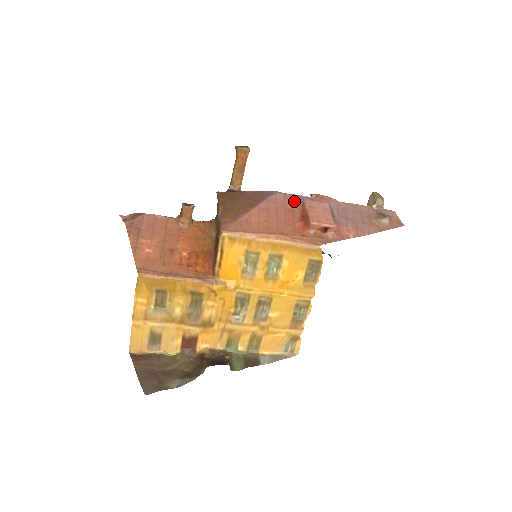
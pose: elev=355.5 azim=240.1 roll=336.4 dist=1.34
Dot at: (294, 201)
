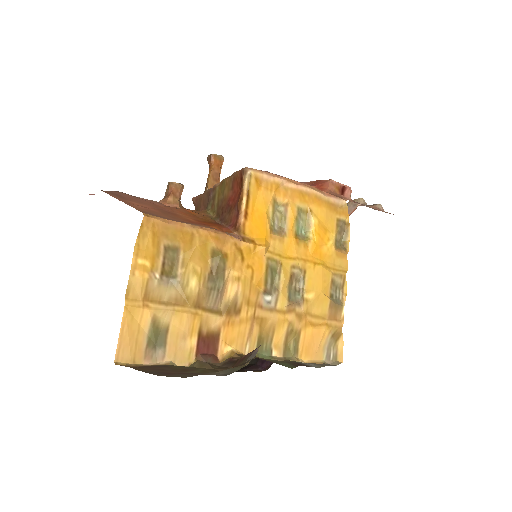
Dot at: (294, 180)
